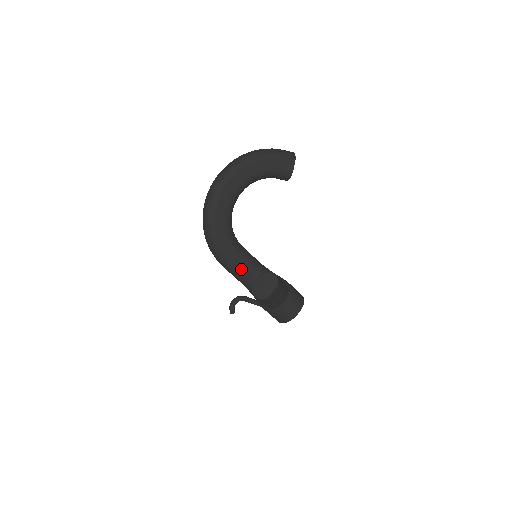
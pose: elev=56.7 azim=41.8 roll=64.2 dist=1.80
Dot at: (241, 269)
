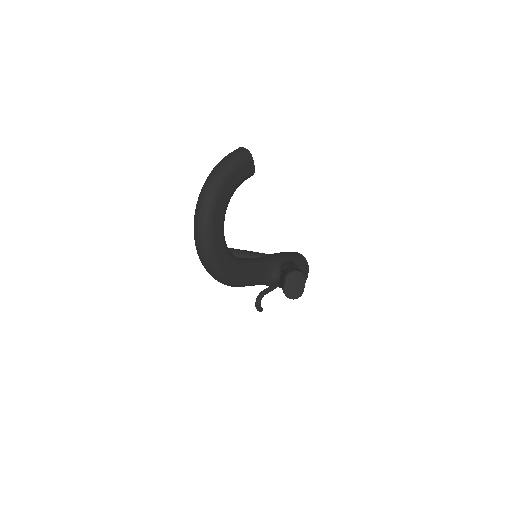
Dot at: (255, 278)
